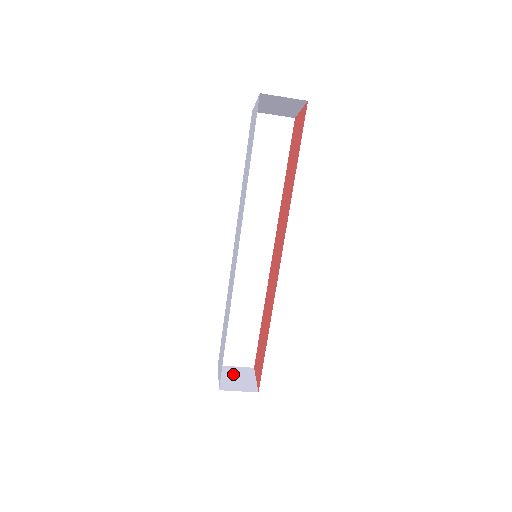
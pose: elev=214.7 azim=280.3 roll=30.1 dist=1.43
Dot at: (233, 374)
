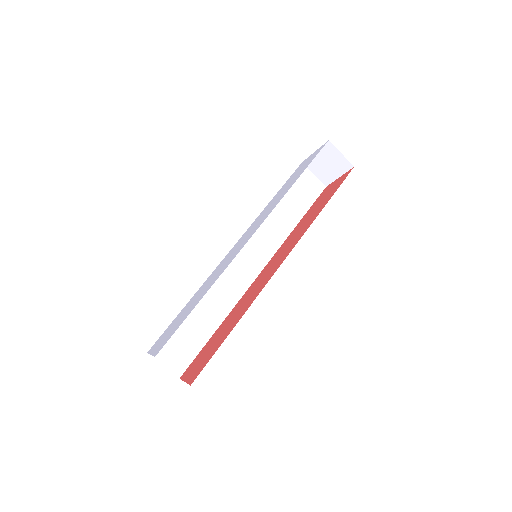
Dot at: occluded
